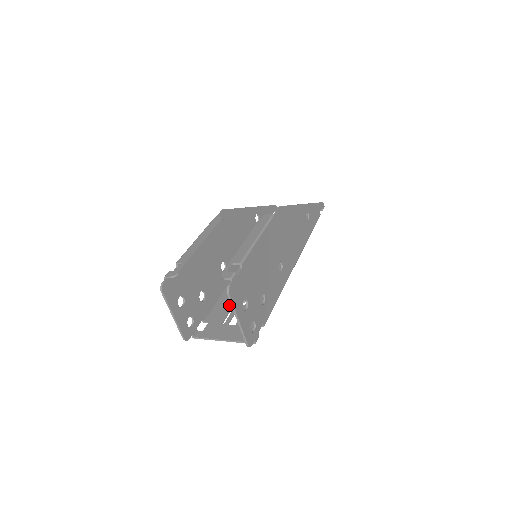
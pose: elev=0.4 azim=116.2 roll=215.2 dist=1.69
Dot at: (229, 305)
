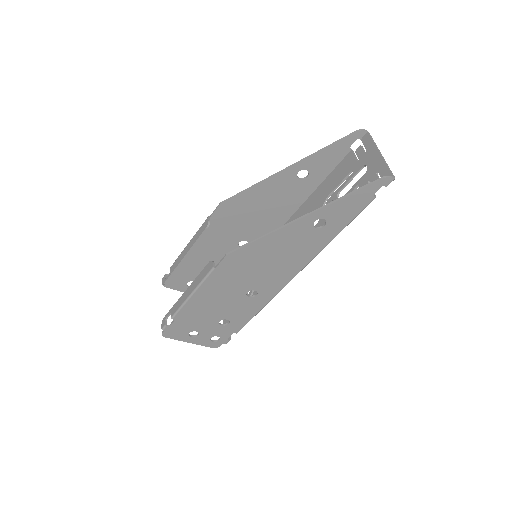
Dot at: occluded
